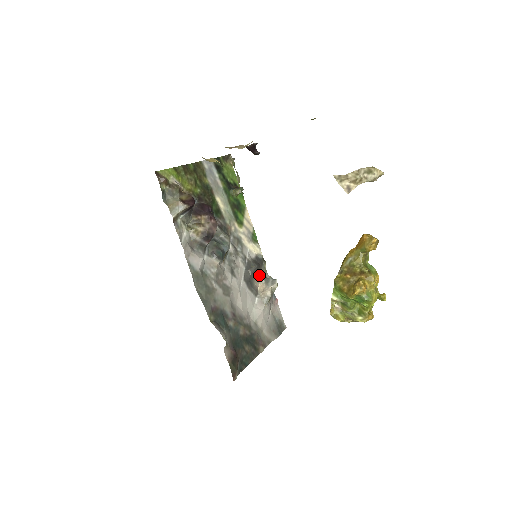
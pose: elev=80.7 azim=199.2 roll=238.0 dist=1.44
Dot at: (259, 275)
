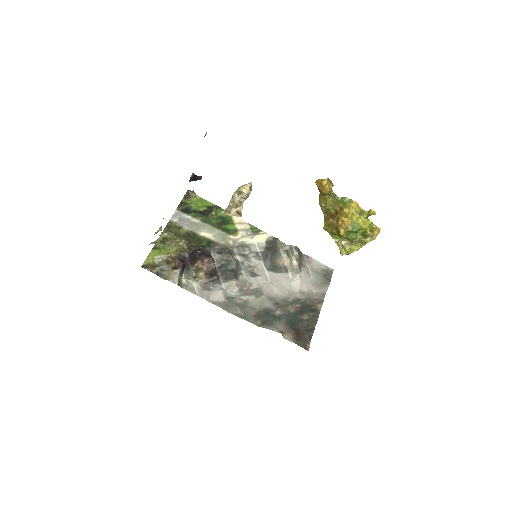
Dot at: (279, 254)
